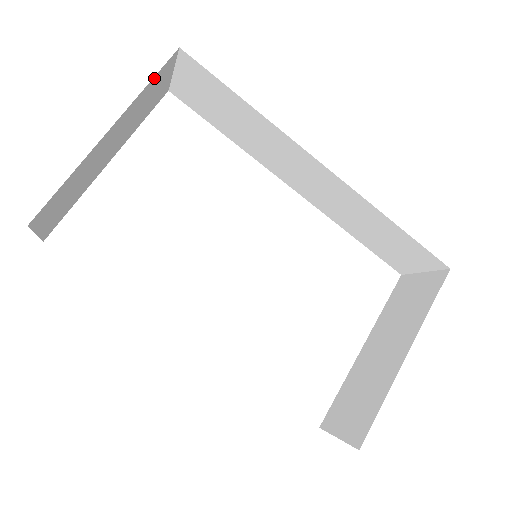
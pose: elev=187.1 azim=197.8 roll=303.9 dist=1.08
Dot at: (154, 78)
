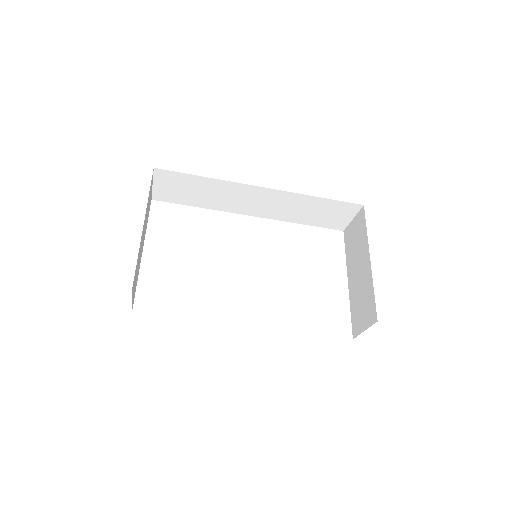
Dot at: occluded
